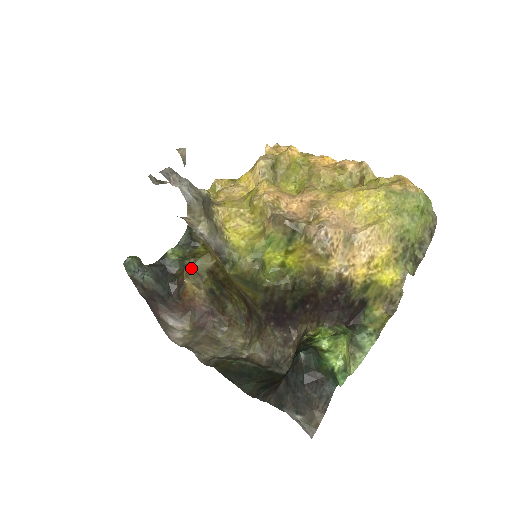
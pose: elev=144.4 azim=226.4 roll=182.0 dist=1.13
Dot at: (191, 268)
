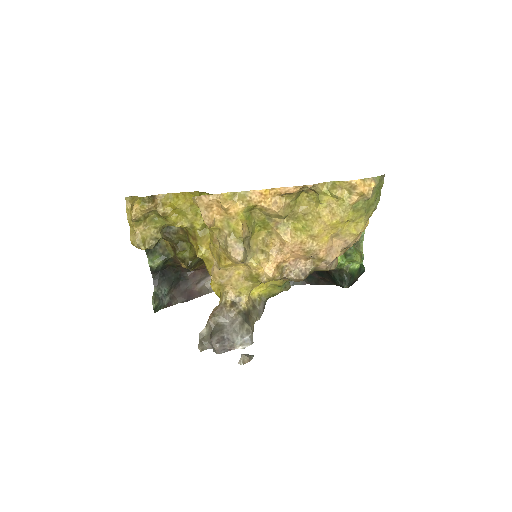
Dot at: (191, 268)
